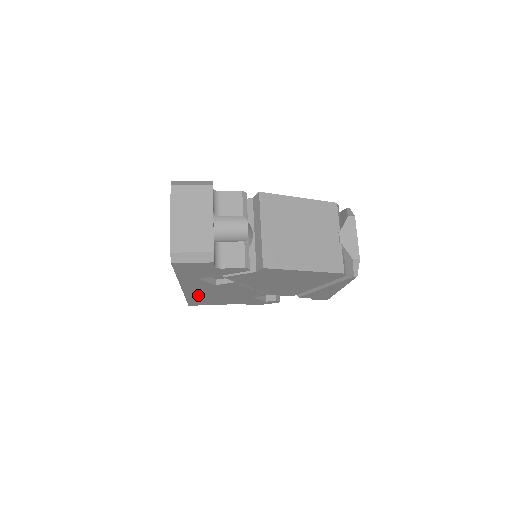
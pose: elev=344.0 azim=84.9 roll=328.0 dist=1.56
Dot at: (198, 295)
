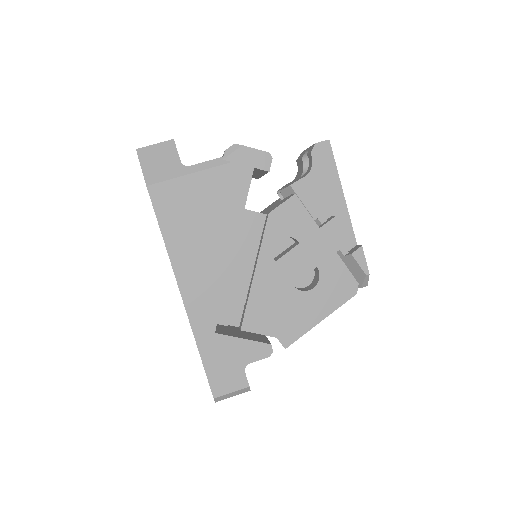
Dot at: occluded
